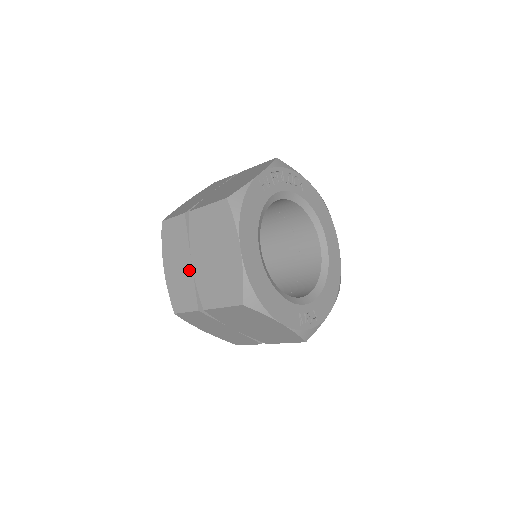
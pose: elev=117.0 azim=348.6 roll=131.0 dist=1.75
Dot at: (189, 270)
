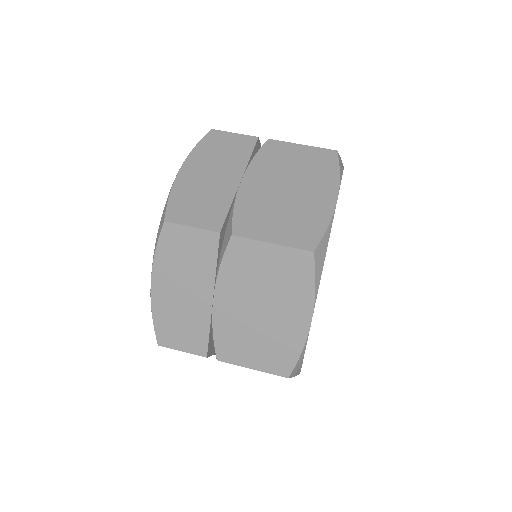
Dot at: (205, 308)
